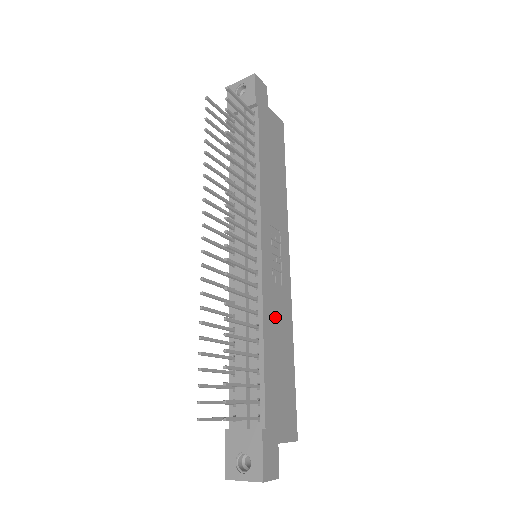
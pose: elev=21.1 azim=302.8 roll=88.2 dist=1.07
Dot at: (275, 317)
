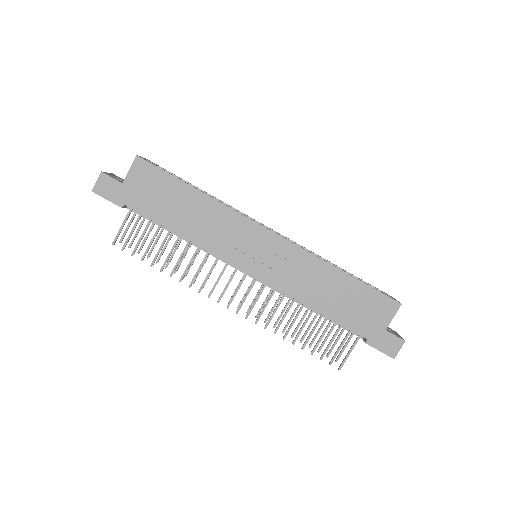
Dot at: (305, 283)
